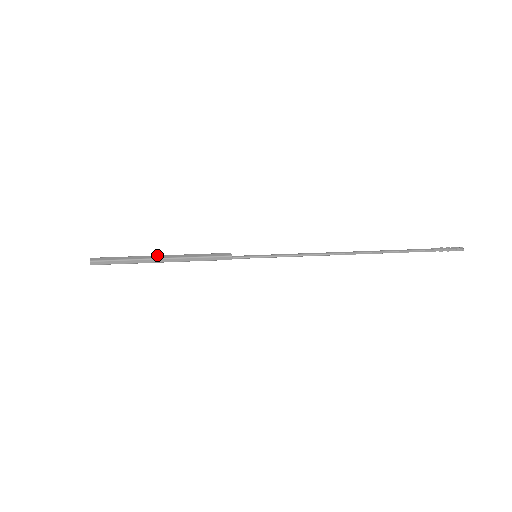
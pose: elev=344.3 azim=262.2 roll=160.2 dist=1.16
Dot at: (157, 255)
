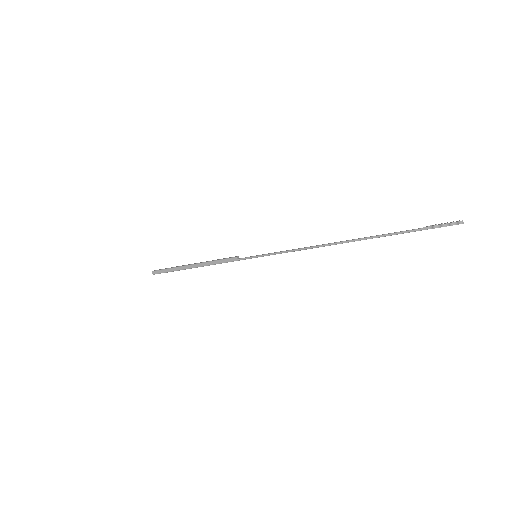
Dot at: (191, 264)
